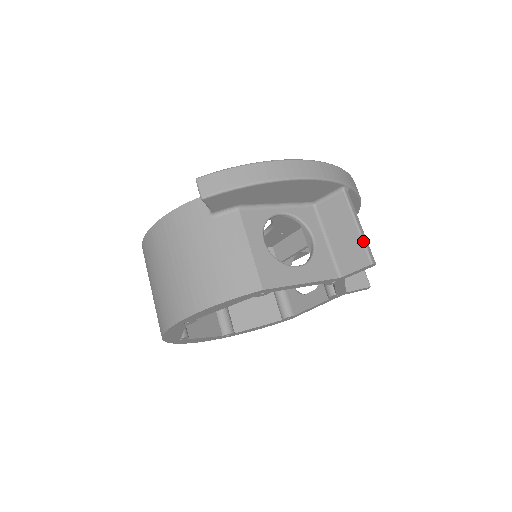
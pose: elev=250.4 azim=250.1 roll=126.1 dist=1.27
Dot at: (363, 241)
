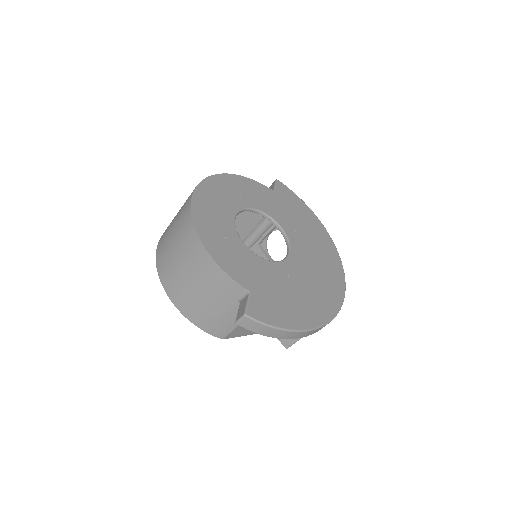
Dot at: occluded
